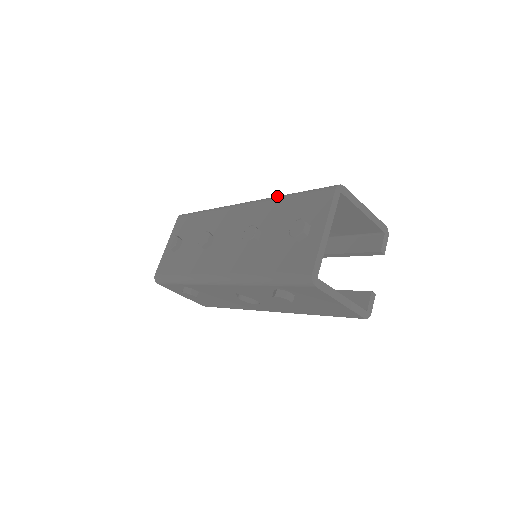
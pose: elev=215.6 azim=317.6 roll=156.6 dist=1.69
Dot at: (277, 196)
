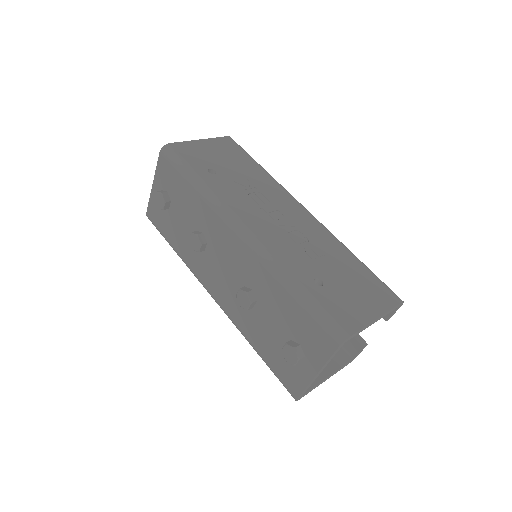
Dot at: (278, 271)
